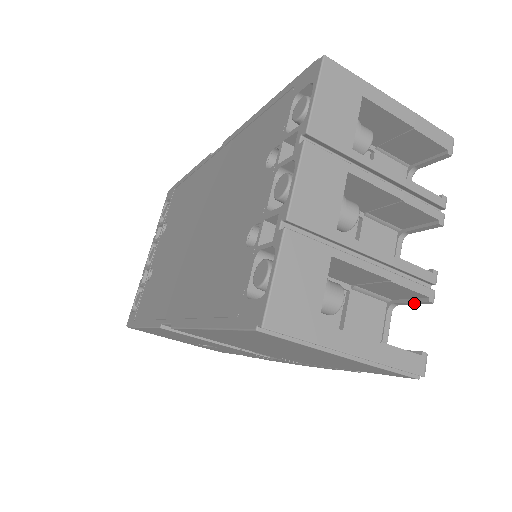
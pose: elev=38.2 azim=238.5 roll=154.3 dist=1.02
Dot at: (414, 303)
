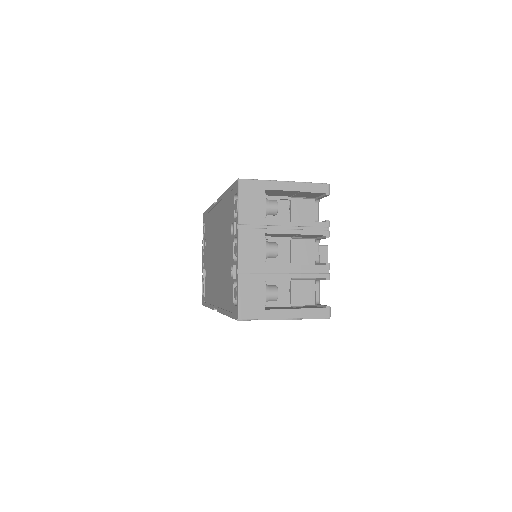
Dot at: occluded
